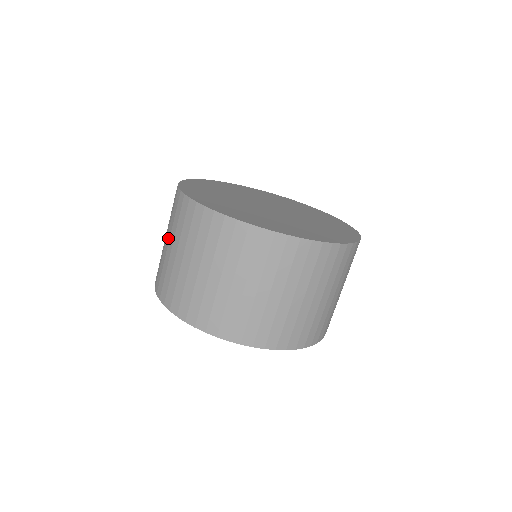
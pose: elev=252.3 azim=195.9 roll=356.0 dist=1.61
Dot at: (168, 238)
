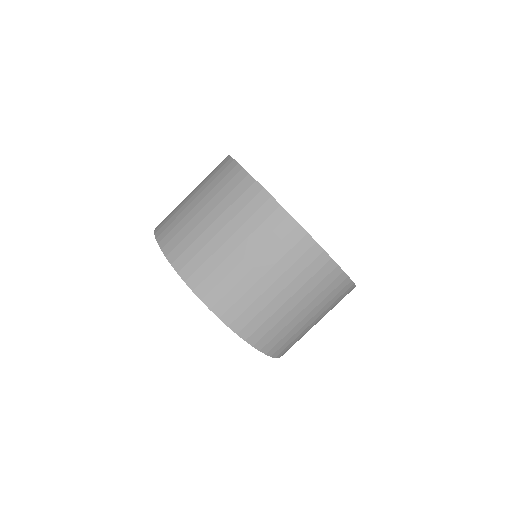
Dot at: (197, 194)
